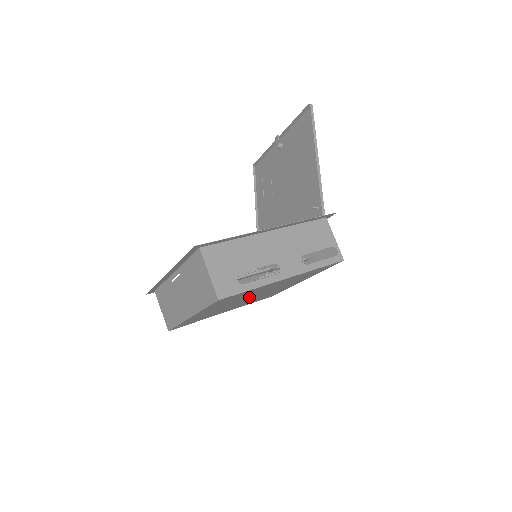
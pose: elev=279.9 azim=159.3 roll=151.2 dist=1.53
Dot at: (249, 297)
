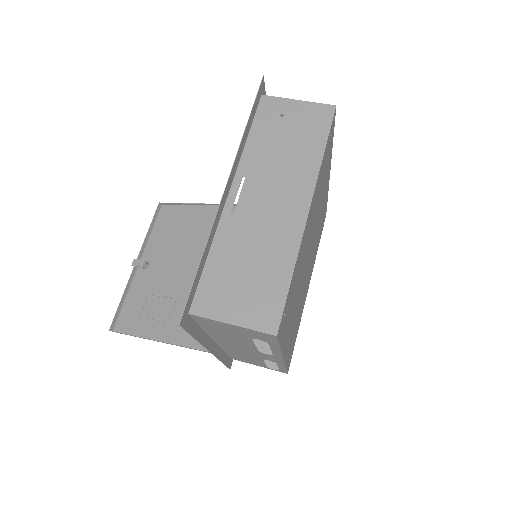
Dot at: (311, 241)
